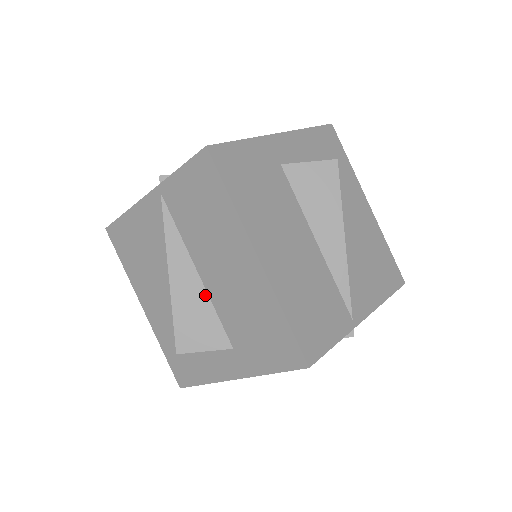
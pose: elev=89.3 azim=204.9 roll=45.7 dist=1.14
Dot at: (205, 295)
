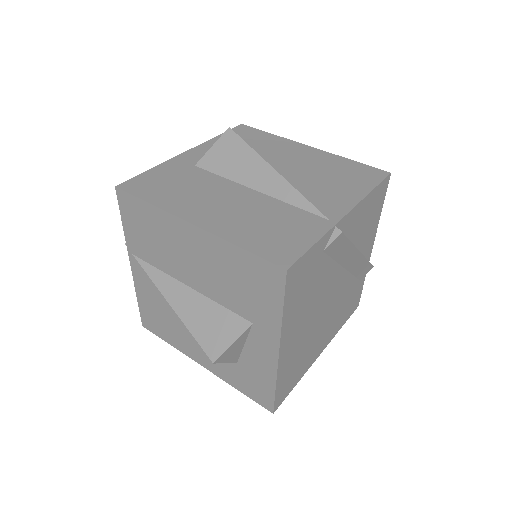
Dot at: (204, 299)
